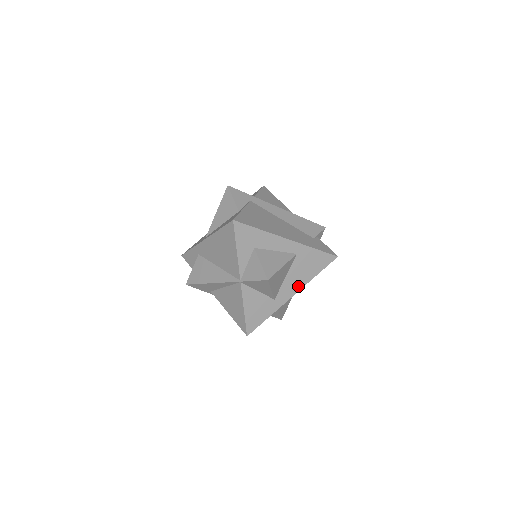
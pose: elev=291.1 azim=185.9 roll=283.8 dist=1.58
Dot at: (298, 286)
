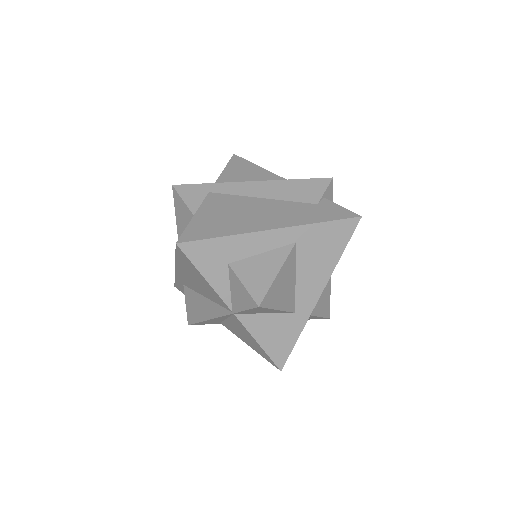
Dot at: (321, 281)
